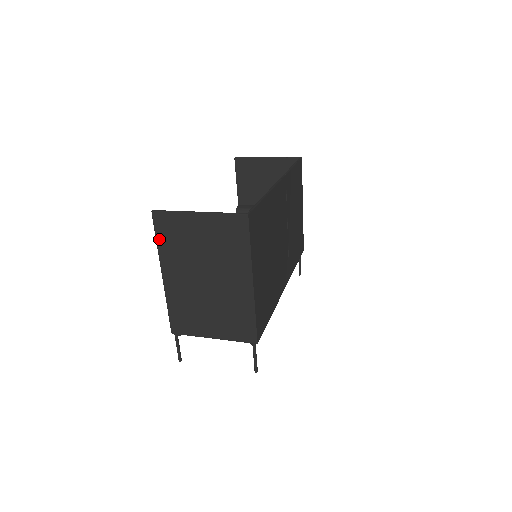
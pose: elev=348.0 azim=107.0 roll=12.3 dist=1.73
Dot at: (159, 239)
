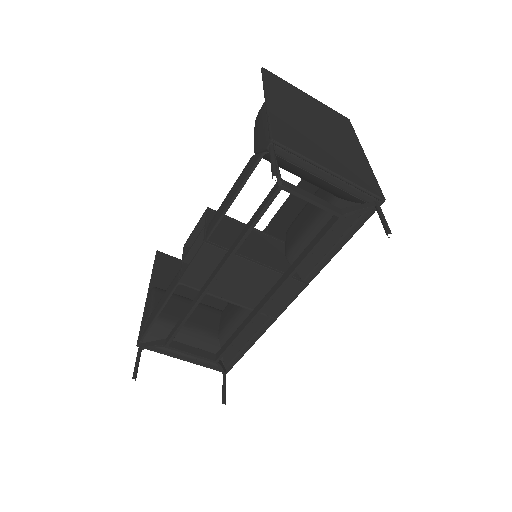
Dot at: (267, 80)
